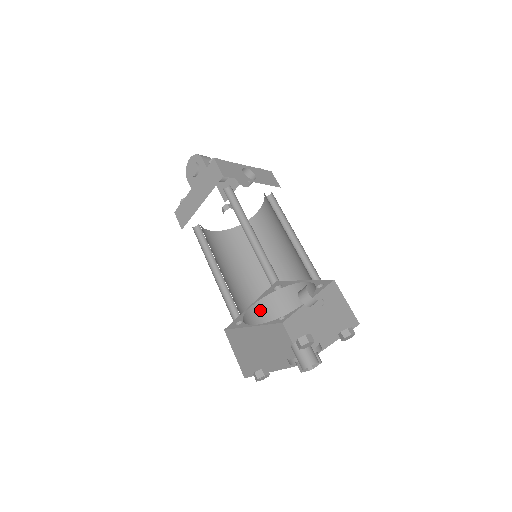
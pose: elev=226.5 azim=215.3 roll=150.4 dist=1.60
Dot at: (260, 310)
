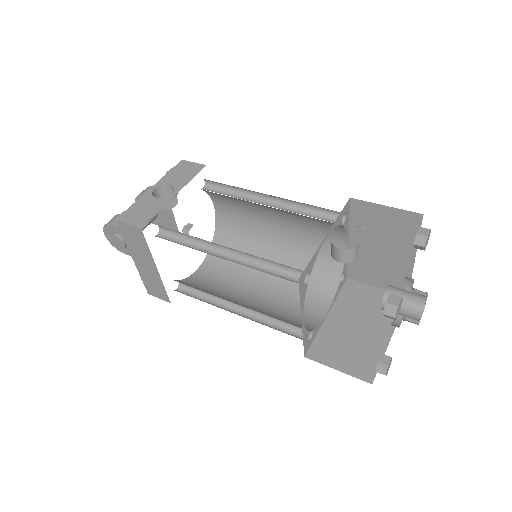
Dot at: (315, 294)
